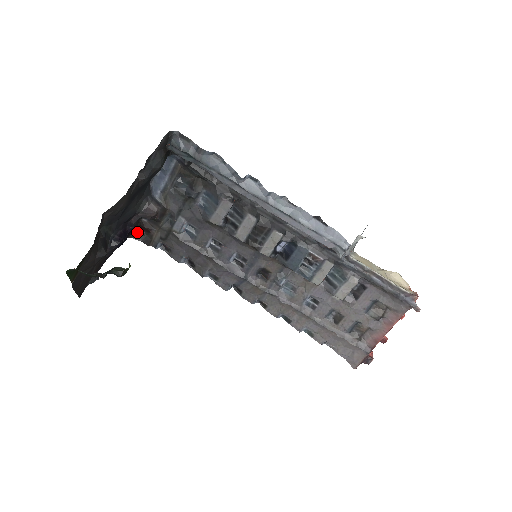
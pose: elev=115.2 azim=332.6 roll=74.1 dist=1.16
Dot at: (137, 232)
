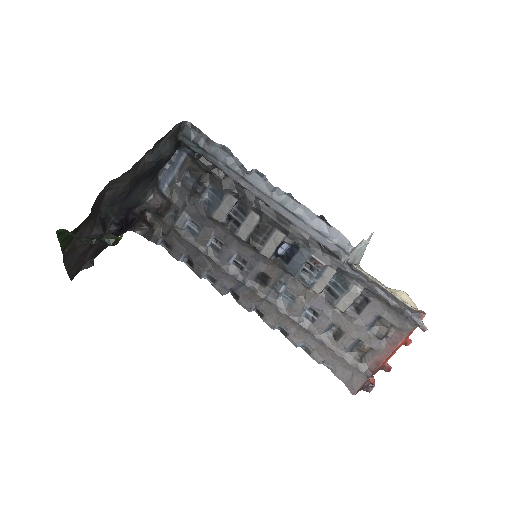
Dot at: (140, 225)
